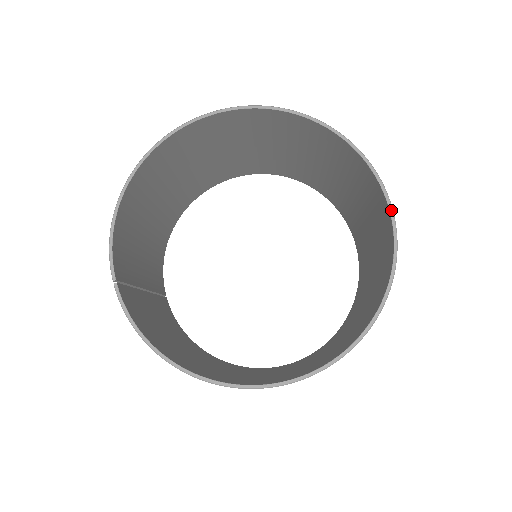
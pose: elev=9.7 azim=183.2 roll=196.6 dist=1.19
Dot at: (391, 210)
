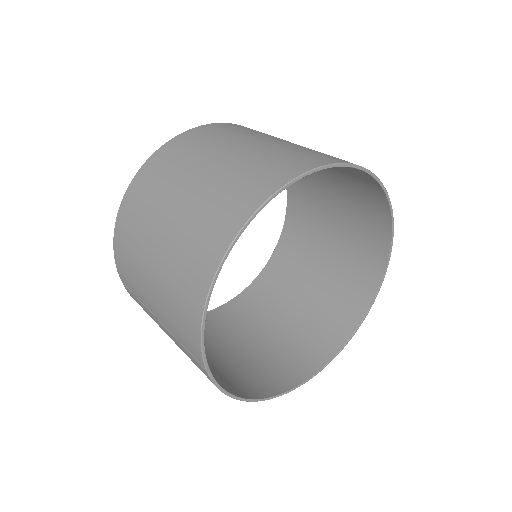
Dot at: occluded
